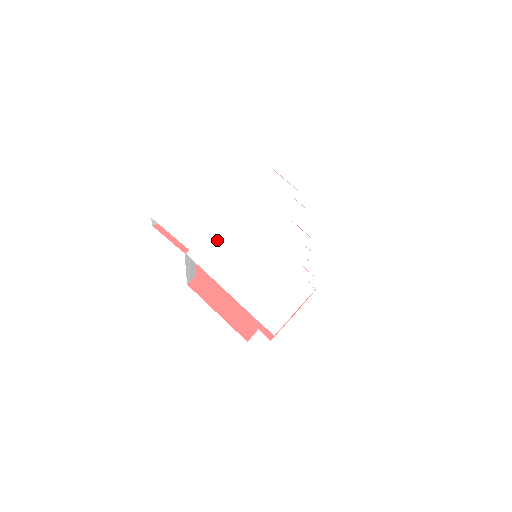
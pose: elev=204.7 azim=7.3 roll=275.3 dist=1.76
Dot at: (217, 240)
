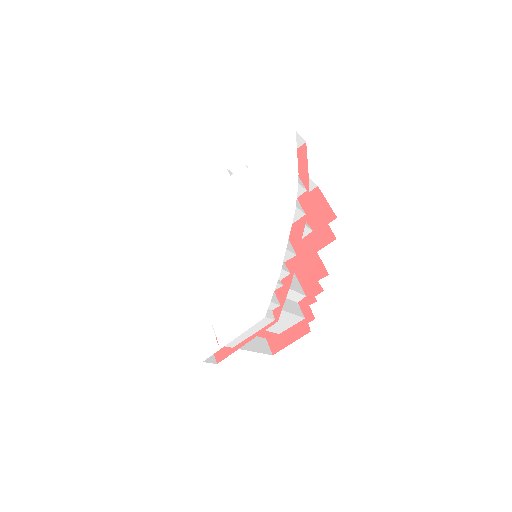
Dot at: (193, 237)
